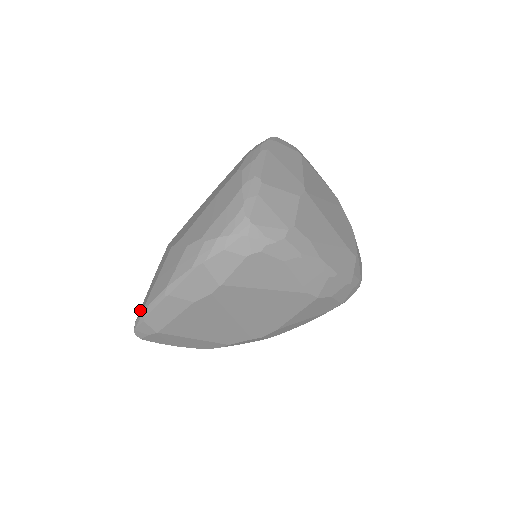
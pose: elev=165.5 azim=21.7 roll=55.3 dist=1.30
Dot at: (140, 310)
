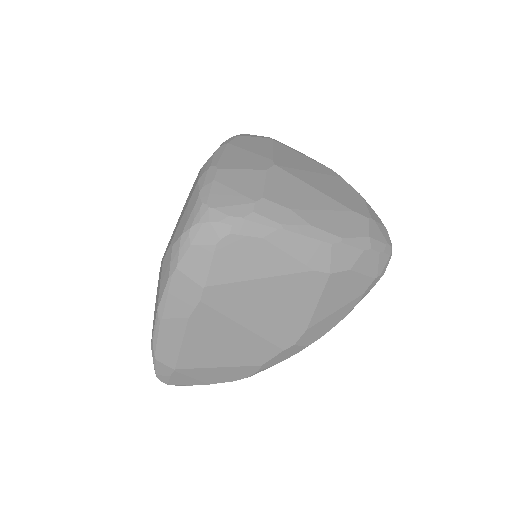
Dot at: occluded
